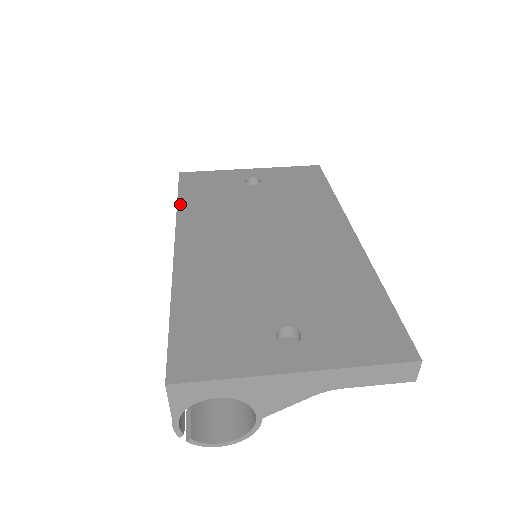
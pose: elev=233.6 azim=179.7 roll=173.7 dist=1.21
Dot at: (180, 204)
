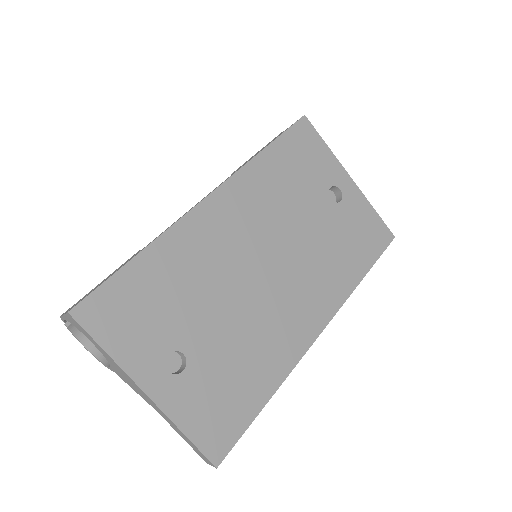
Dot at: (263, 154)
